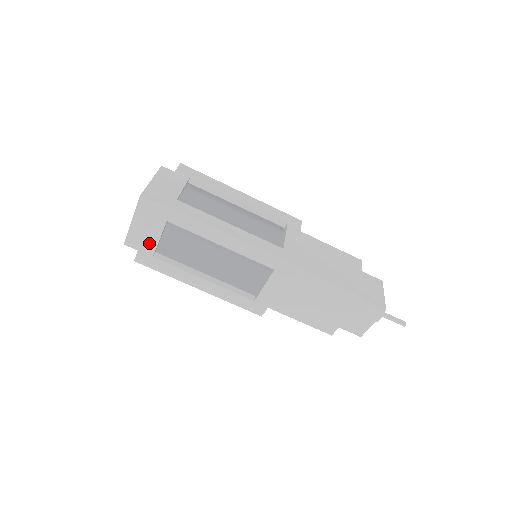
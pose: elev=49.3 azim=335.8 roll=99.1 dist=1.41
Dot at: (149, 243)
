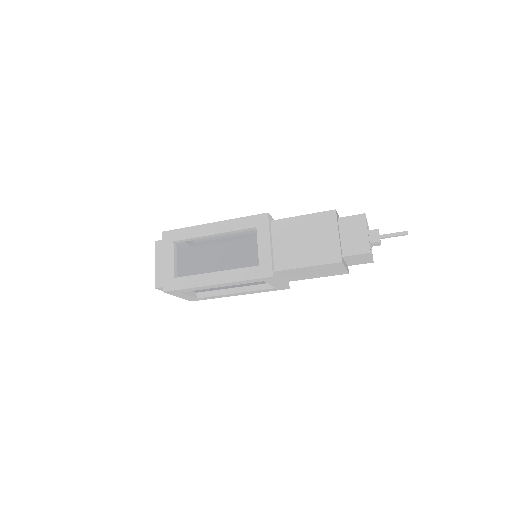
Dot at: (186, 297)
